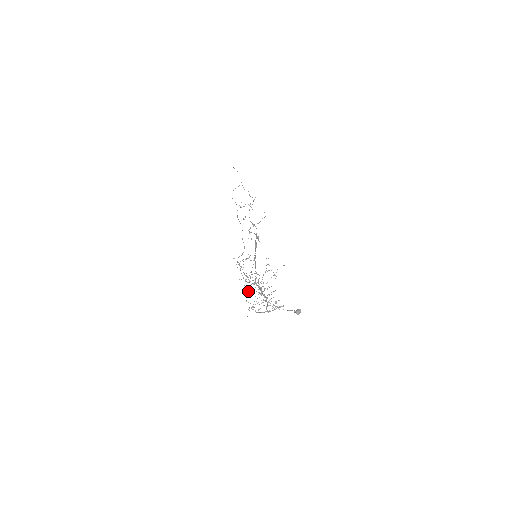
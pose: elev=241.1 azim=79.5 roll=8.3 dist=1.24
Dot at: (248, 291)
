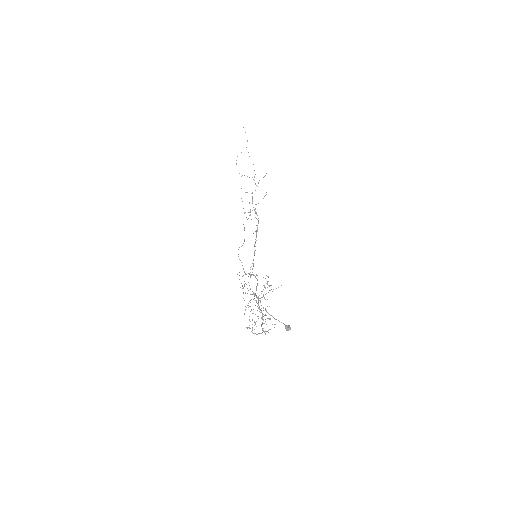
Dot at: (247, 305)
